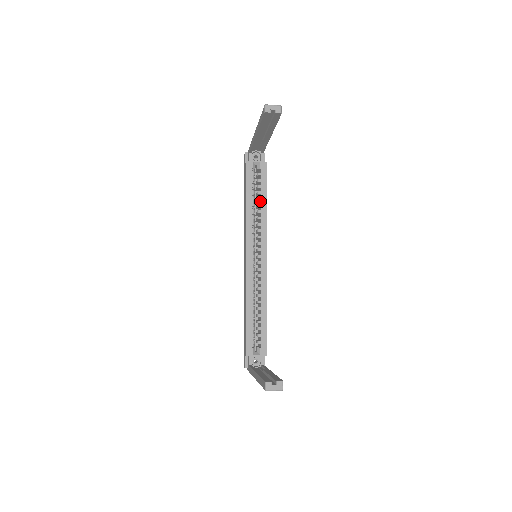
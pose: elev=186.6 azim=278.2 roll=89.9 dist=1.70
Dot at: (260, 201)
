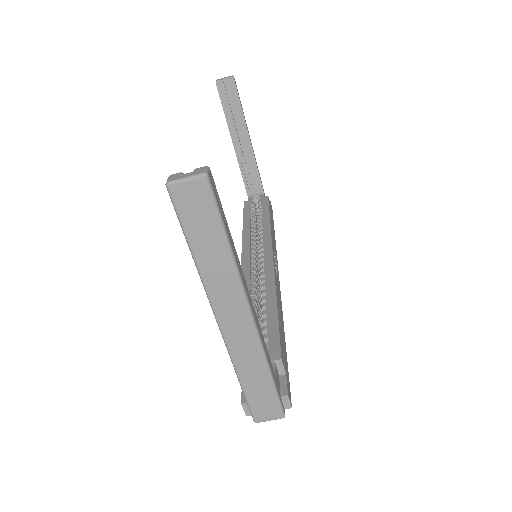
Dot at: occluded
